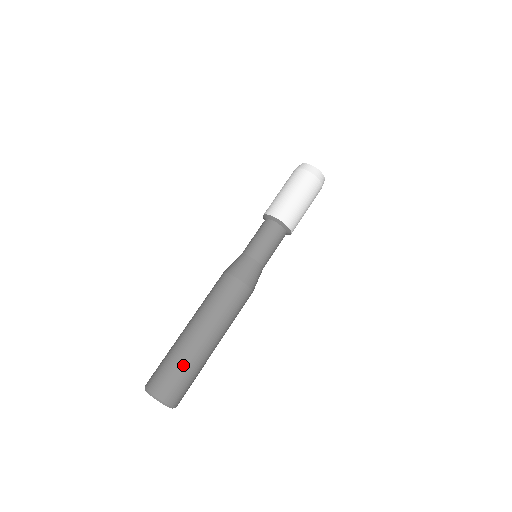
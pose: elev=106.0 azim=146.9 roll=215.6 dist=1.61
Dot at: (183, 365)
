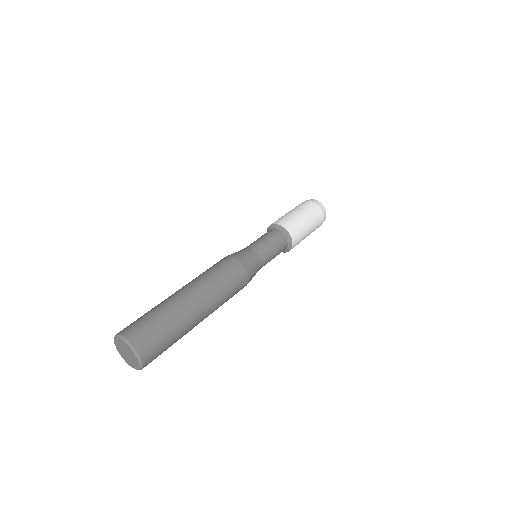
Dot at: (162, 314)
